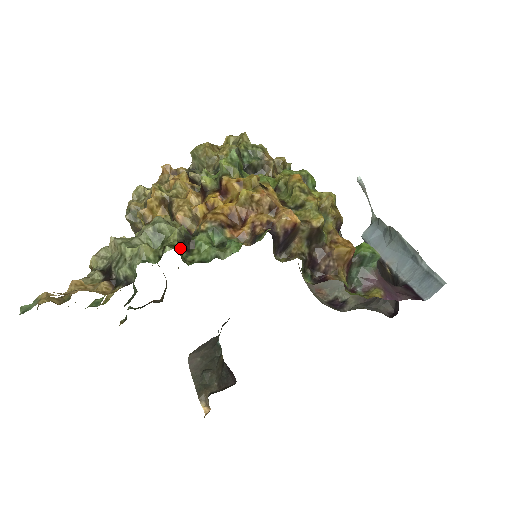
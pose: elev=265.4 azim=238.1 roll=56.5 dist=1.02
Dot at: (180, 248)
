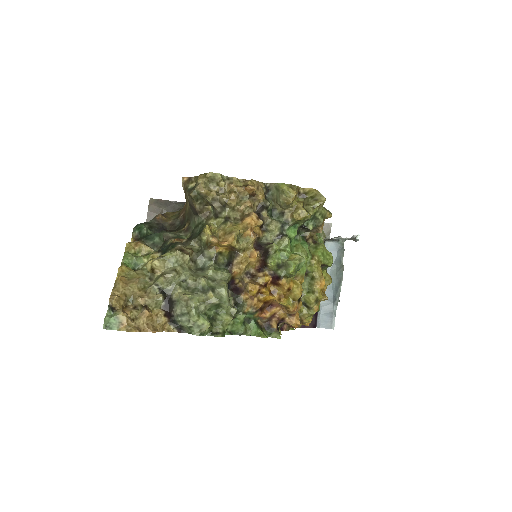
Dot at: (226, 326)
